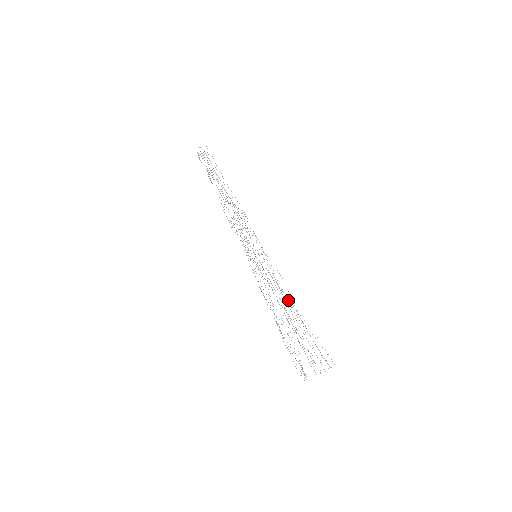
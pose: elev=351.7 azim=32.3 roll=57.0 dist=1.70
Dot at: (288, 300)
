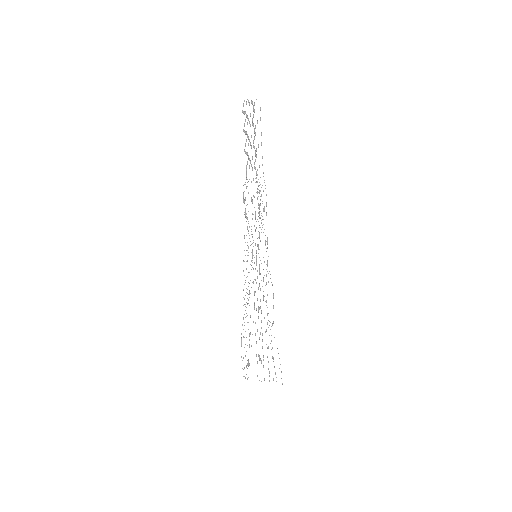
Dot at: occluded
